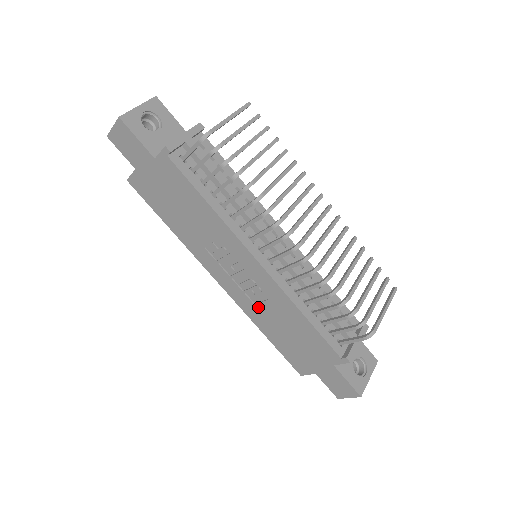
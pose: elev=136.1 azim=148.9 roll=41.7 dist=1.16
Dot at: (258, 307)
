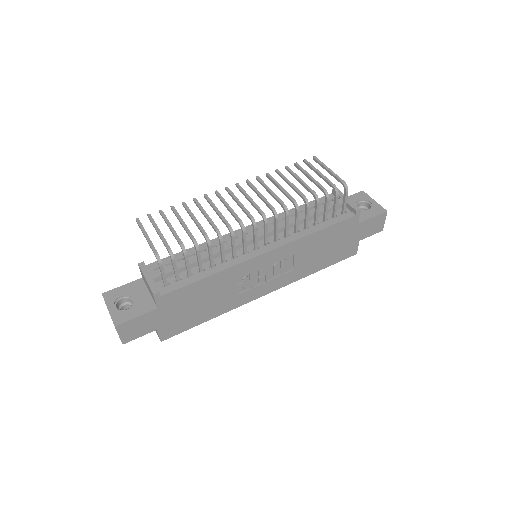
Dot at: (296, 268)
